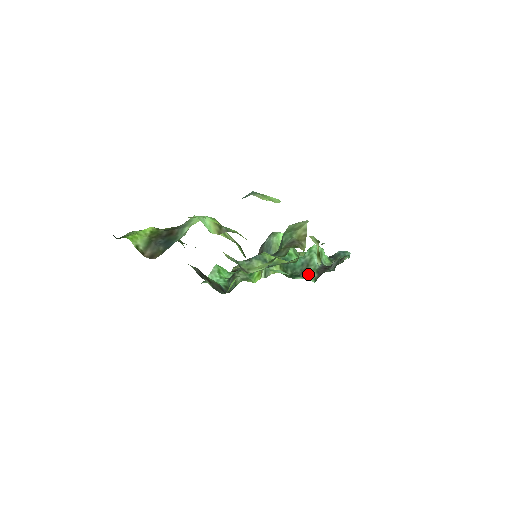
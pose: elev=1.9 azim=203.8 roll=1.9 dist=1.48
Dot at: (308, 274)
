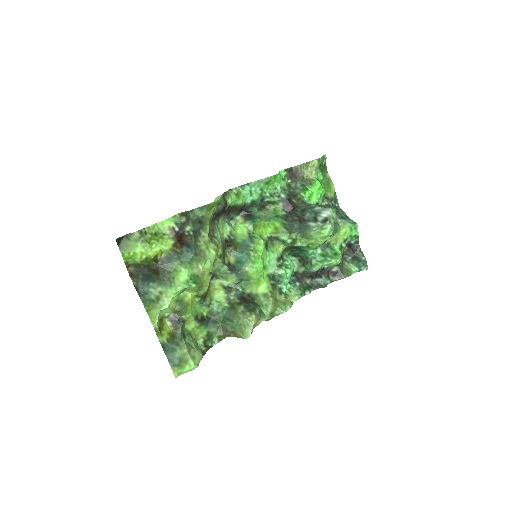
Dot at: (302, 263)
